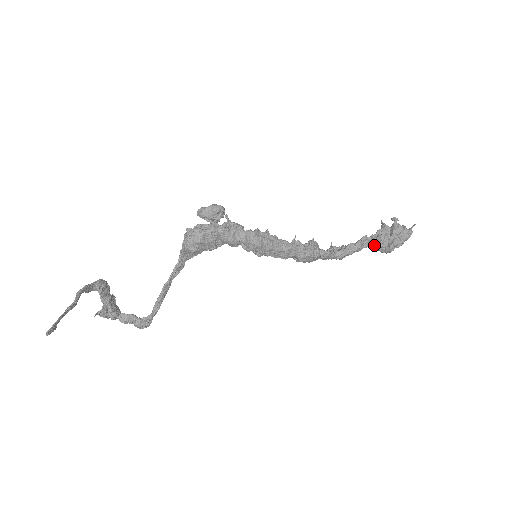
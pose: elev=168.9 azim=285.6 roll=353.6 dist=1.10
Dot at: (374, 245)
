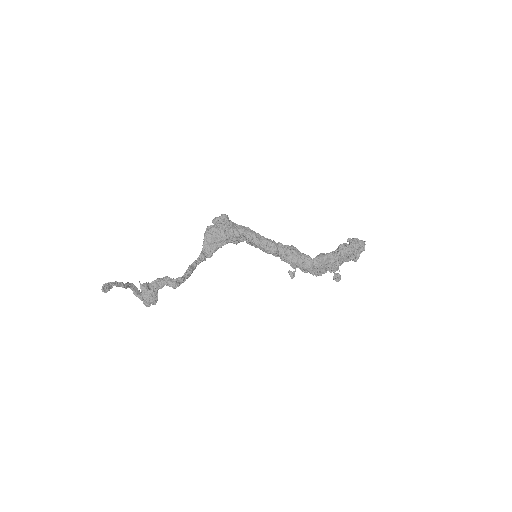
Dot at: (340, 250)
